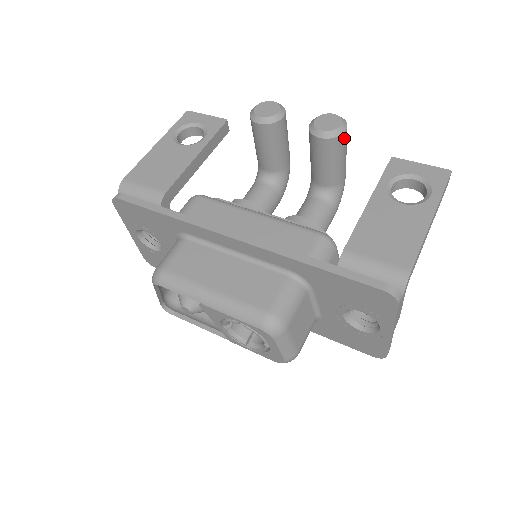
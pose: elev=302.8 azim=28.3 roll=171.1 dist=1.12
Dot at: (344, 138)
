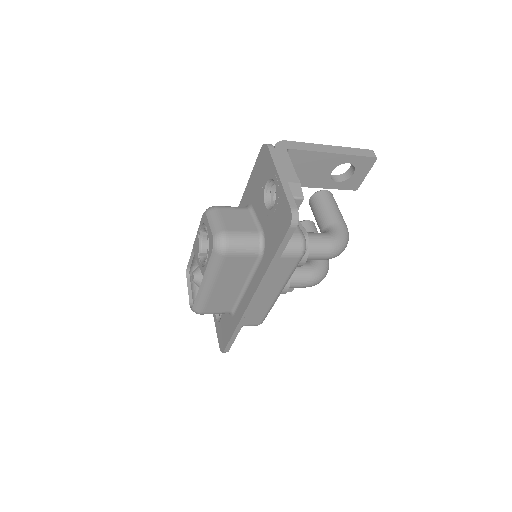
Dot at: (325, 194)
